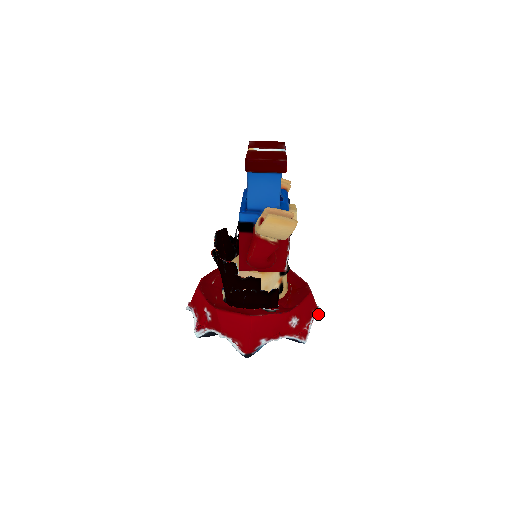
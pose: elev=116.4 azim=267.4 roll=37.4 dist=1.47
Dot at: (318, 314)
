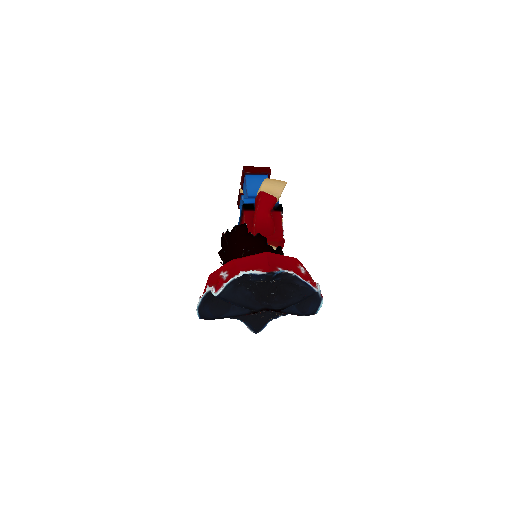
Dot at: (320, 290)
